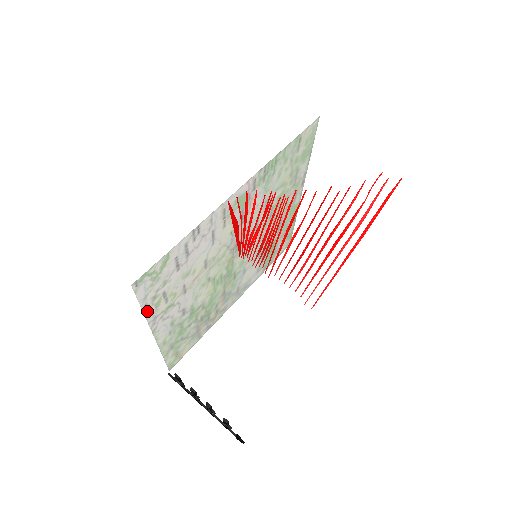
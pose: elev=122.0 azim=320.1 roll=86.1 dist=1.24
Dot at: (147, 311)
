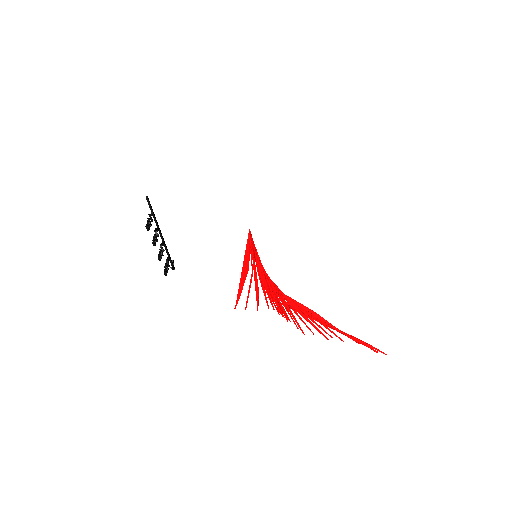
Dot at: occluded
